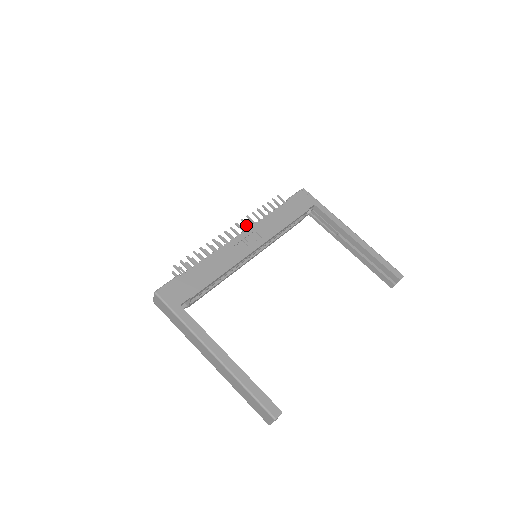
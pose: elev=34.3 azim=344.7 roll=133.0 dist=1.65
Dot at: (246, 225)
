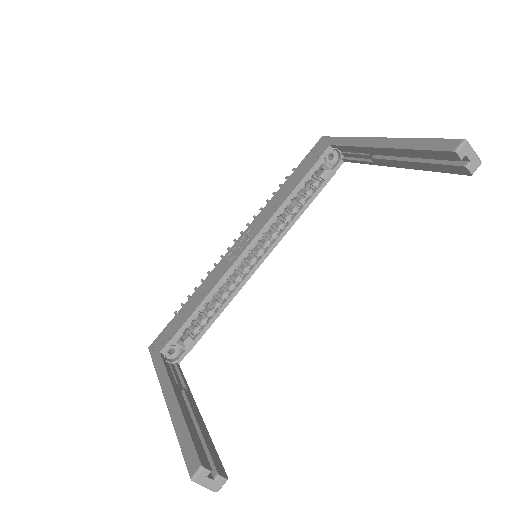
Dot at: occluded
